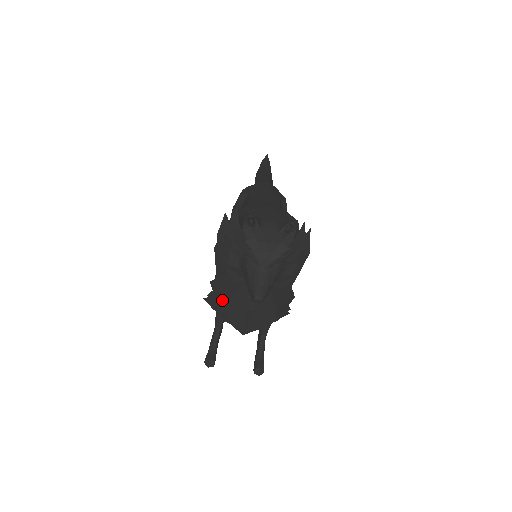
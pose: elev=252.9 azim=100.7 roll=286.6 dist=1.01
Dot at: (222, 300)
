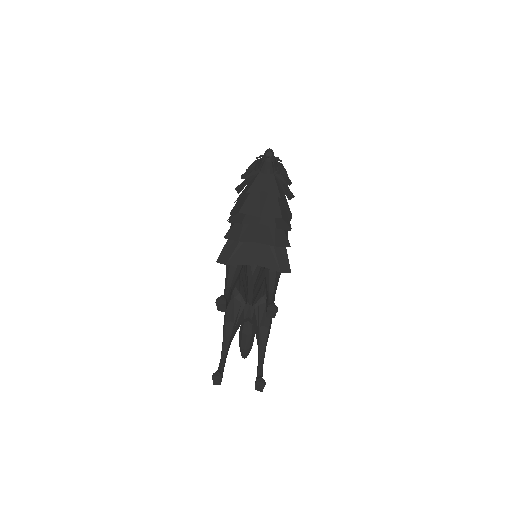
Dot at: (240, 207)
